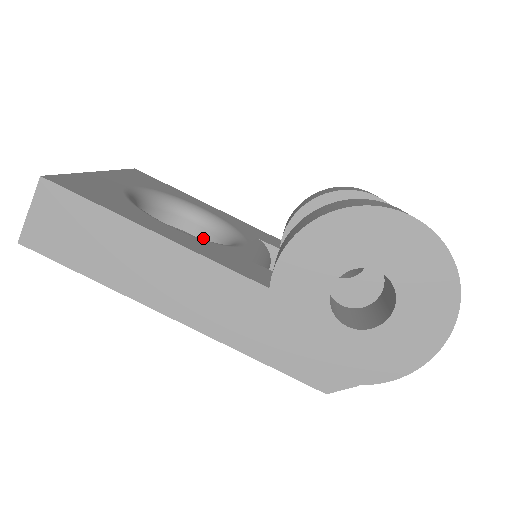
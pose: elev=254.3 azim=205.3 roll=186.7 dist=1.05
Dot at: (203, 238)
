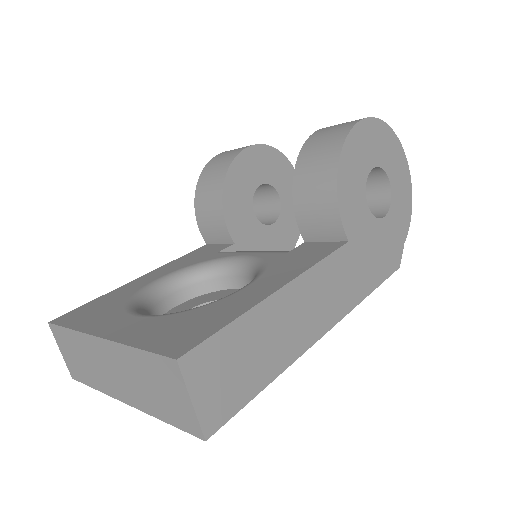
Dot at: (189, 297)
